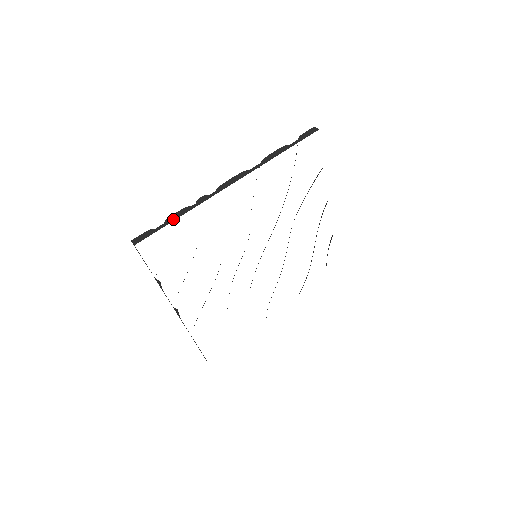
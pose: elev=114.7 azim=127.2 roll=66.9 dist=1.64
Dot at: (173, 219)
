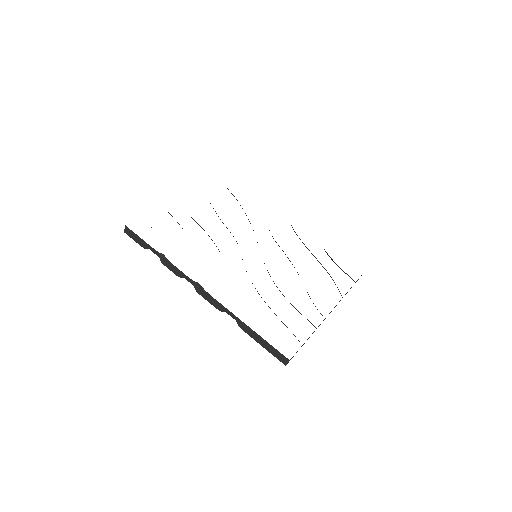
Dot at: occluded
